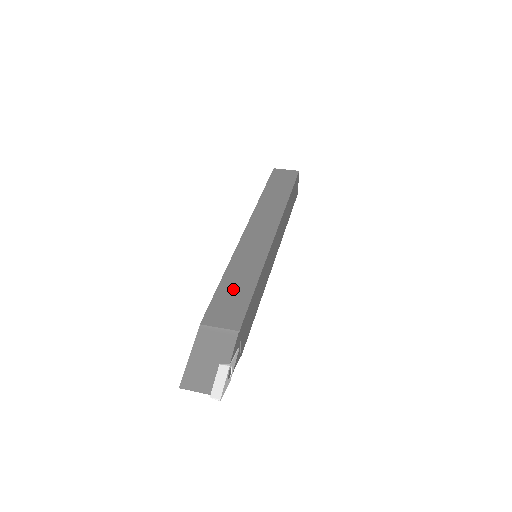
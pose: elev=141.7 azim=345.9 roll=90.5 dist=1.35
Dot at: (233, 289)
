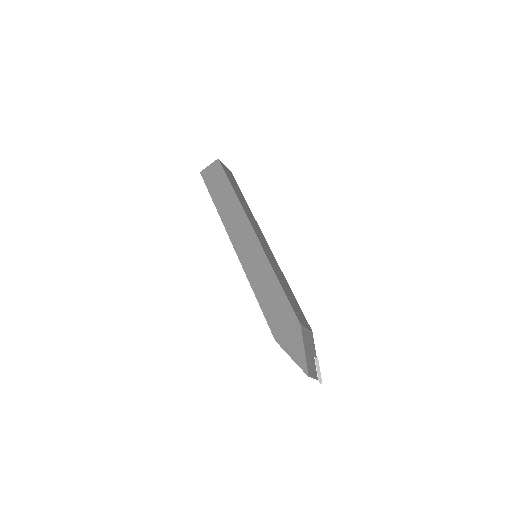
Dot at: (289, 294)
